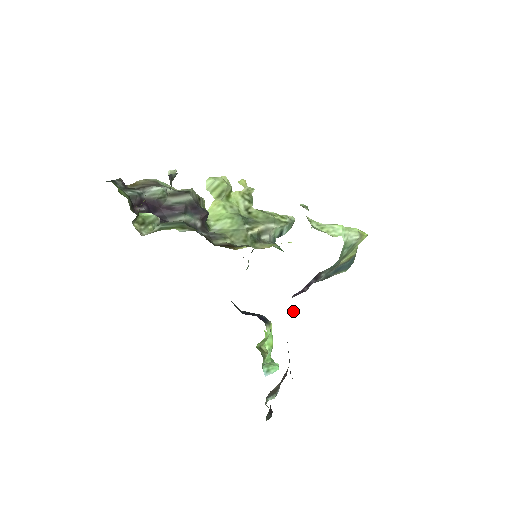
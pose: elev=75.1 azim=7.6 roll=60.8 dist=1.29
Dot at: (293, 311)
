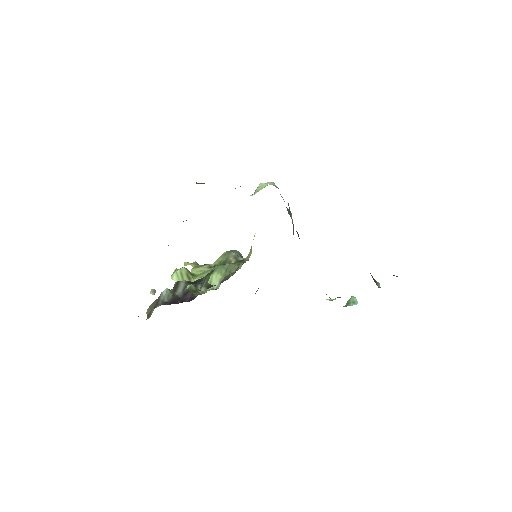
Dot at: occluded
